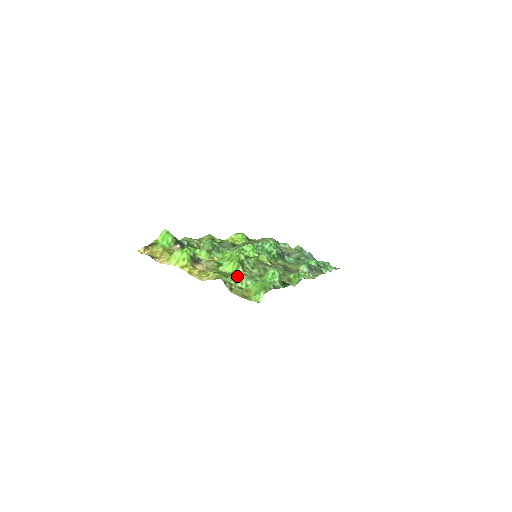
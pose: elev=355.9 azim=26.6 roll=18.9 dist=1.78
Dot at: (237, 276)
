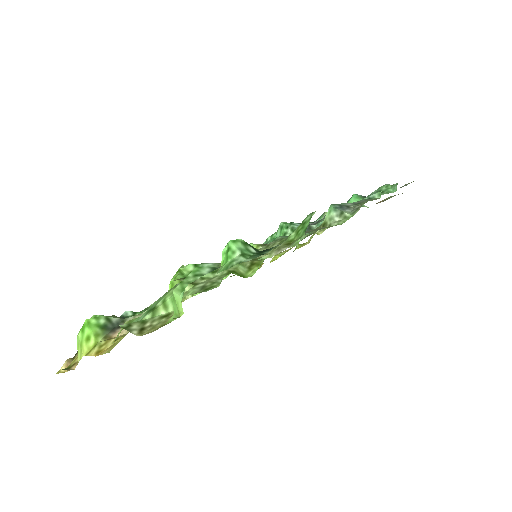
Dot at: (157, 301)
